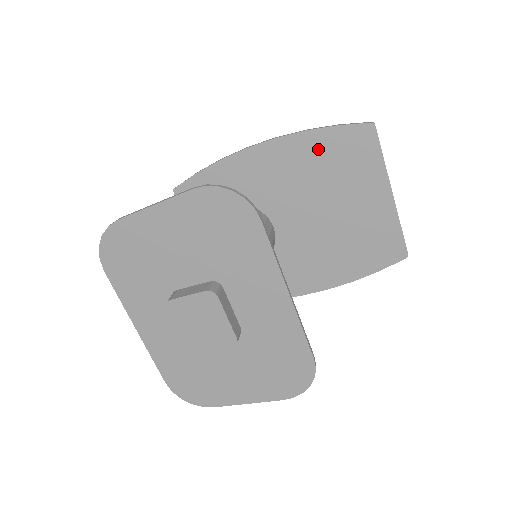
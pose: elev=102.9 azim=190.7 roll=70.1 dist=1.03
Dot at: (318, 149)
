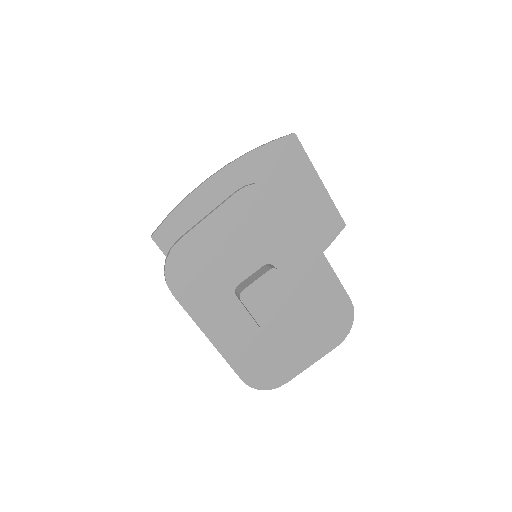
Dot at: (261, 164)
